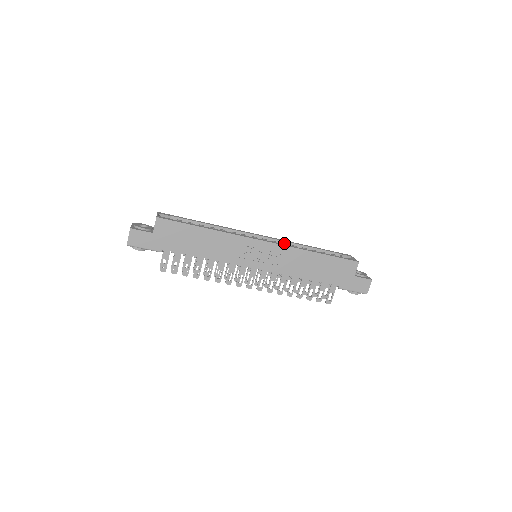
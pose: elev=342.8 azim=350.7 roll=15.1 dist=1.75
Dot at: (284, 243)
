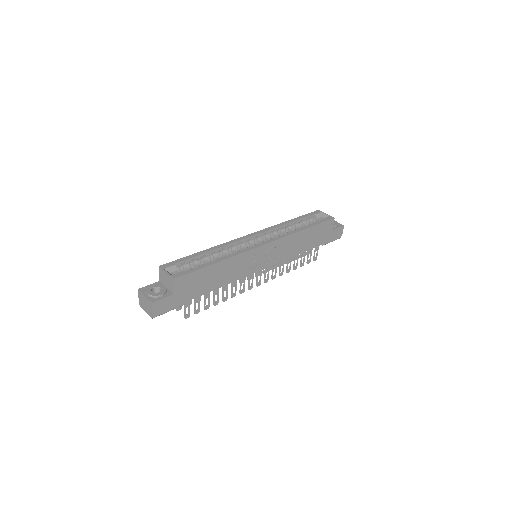
Dot at: (272, 231)
